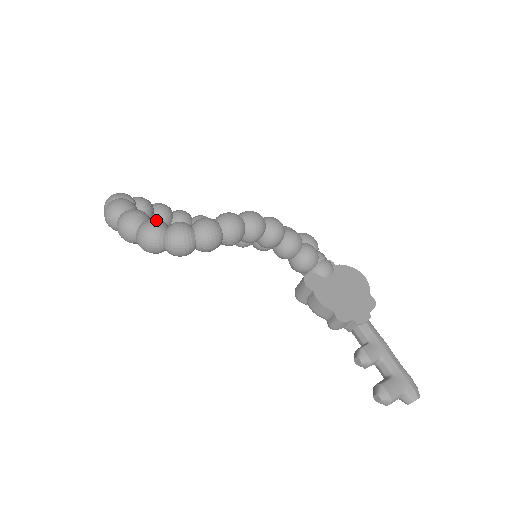
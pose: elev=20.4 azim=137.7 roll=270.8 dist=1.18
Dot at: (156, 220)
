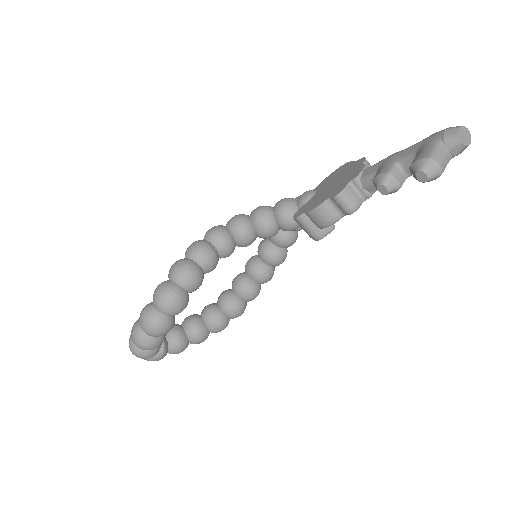
Dot at: occluded
